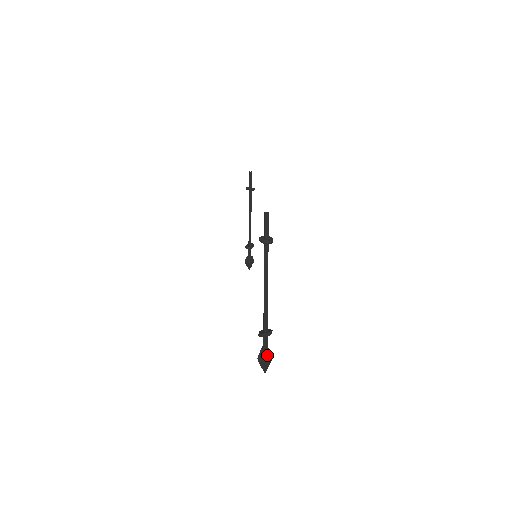
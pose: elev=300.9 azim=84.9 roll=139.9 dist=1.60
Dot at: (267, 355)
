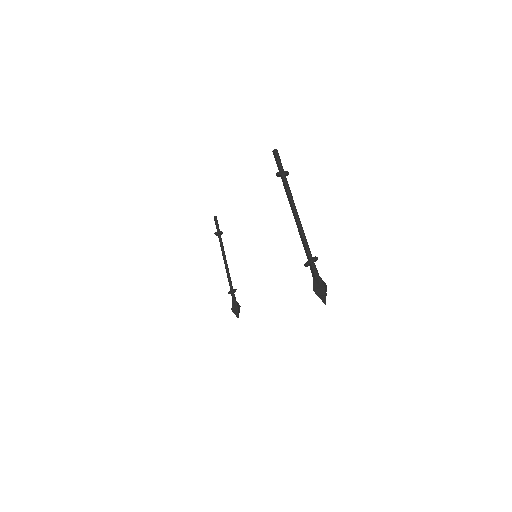
Dot at: (322, 281)
